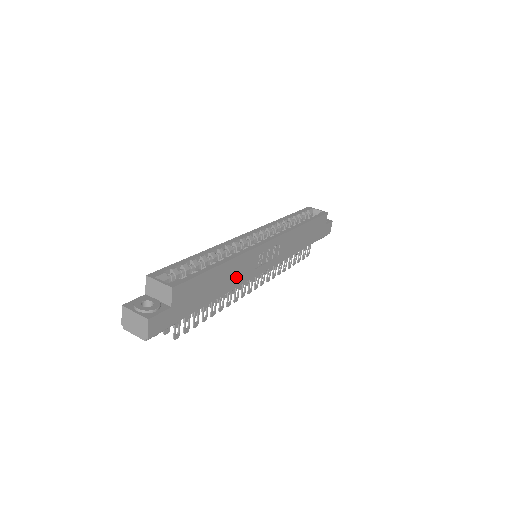
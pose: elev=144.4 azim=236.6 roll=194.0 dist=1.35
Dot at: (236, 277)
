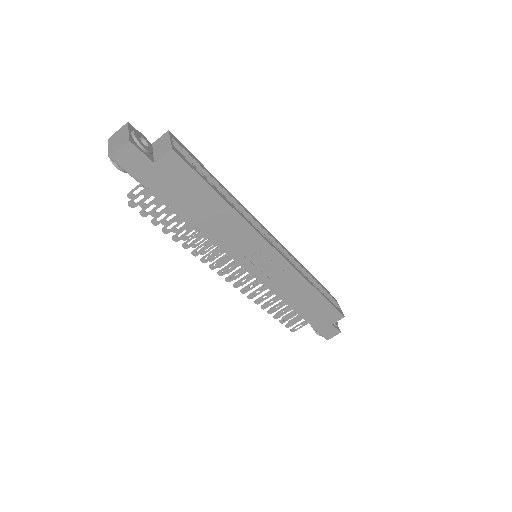
Dot at: (224, 234)
